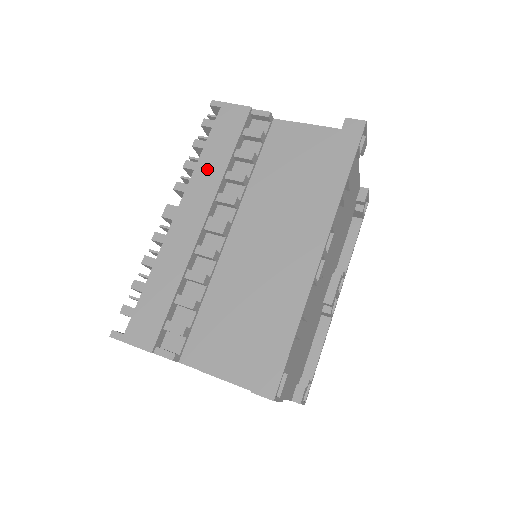
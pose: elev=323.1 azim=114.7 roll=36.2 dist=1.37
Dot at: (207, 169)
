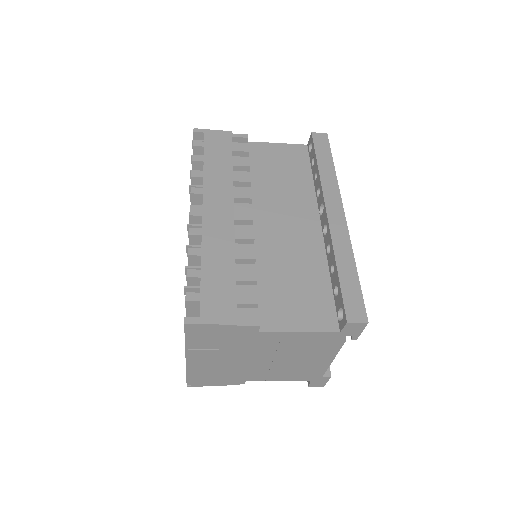
Dot at: (215, 175)
